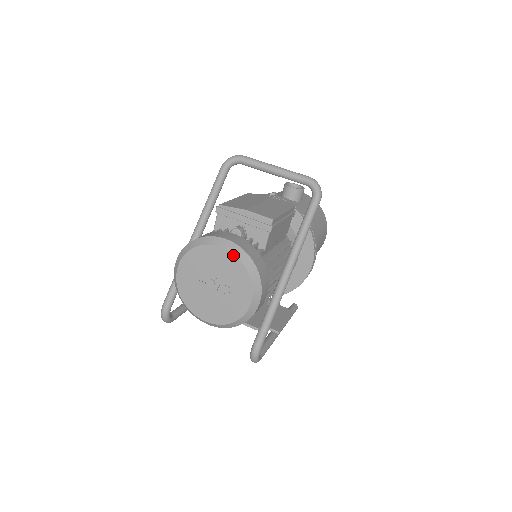
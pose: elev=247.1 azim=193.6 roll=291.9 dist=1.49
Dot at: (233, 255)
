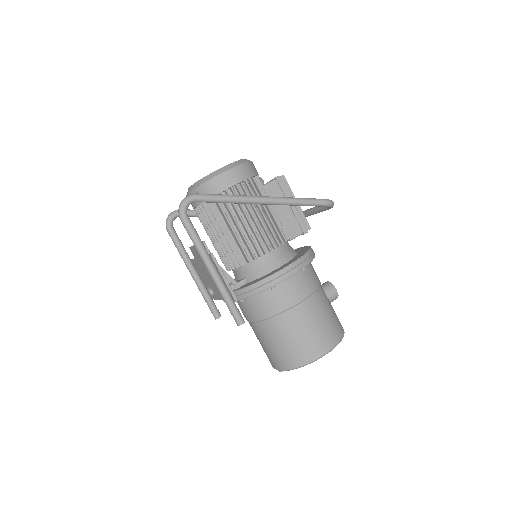
Dot at: occluded
